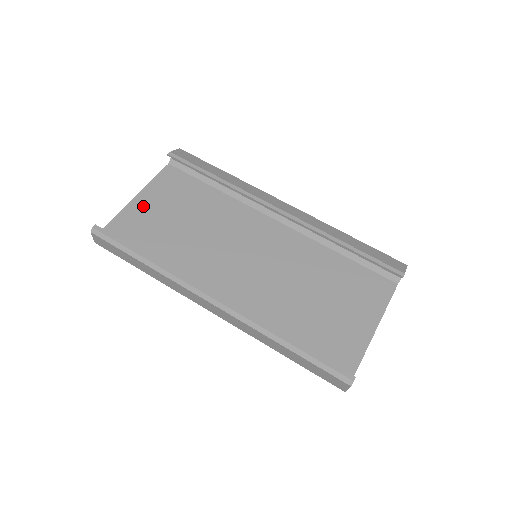
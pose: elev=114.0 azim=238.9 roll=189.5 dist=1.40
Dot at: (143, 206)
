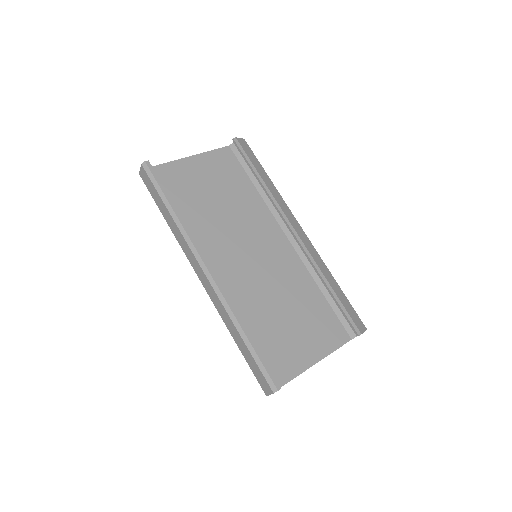
Dot at: (192, 167)
